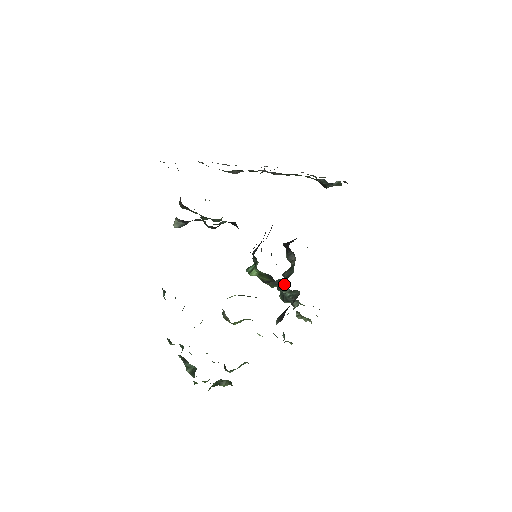
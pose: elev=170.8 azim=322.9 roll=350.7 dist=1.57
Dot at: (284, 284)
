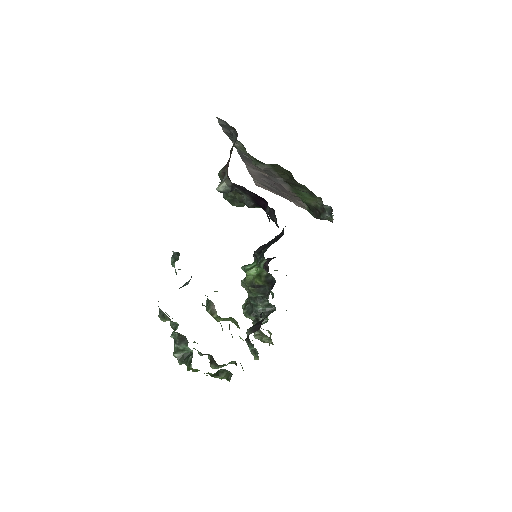
Dot at: occluded
